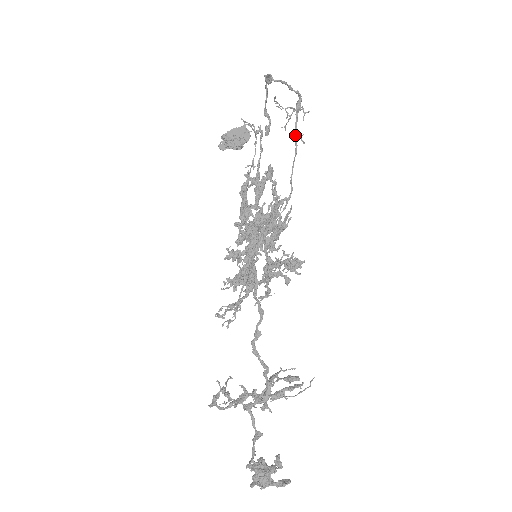
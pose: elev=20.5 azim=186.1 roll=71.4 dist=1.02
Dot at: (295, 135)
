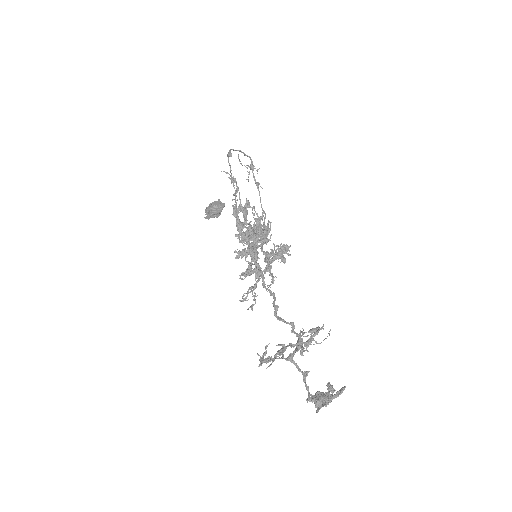
Dot at: (255, 183)
